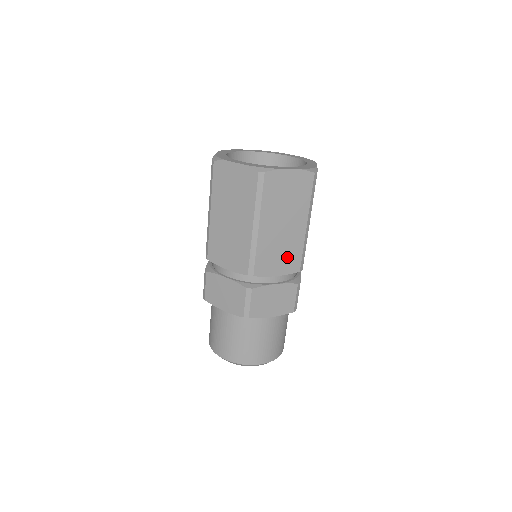
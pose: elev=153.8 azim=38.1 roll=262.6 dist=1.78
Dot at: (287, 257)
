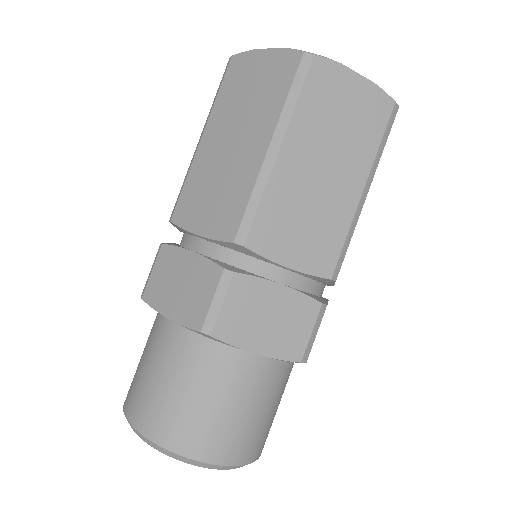
Dot at: (315, 238)
